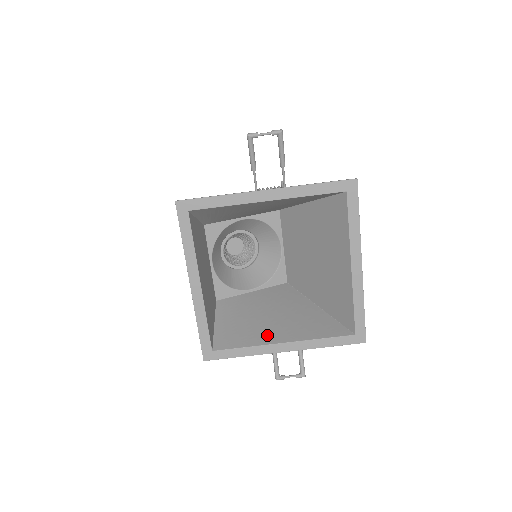
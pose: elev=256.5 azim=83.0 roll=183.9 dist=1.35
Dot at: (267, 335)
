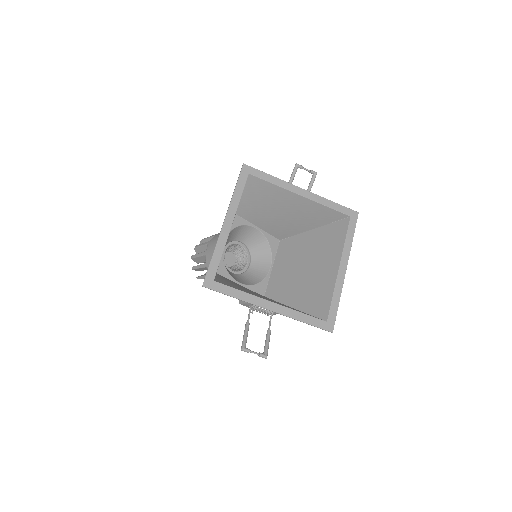
Dot at: (258, 295)
